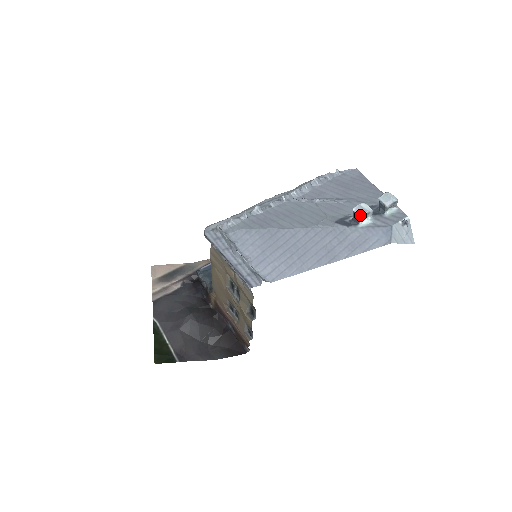
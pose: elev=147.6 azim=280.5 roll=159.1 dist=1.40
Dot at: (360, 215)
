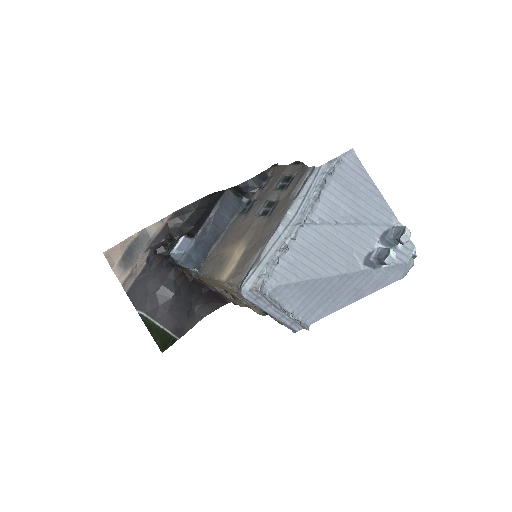
Dot at: (389, 264)
